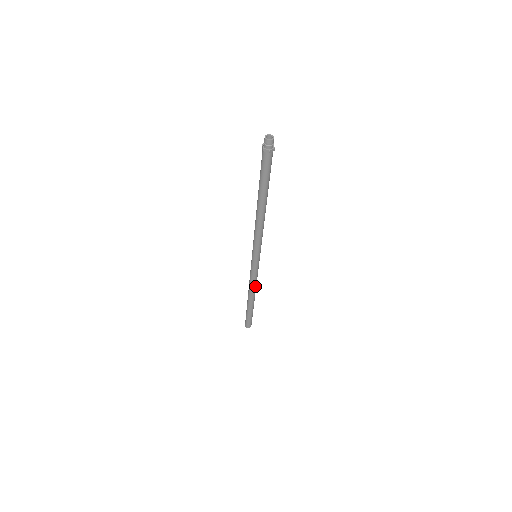
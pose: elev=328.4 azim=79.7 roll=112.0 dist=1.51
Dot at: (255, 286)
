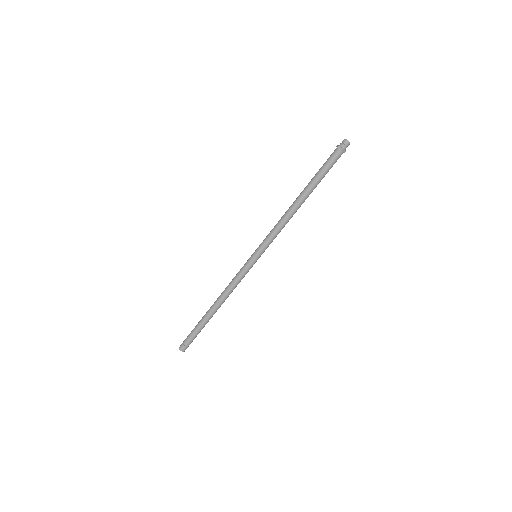
Dot at: (231, 292)
